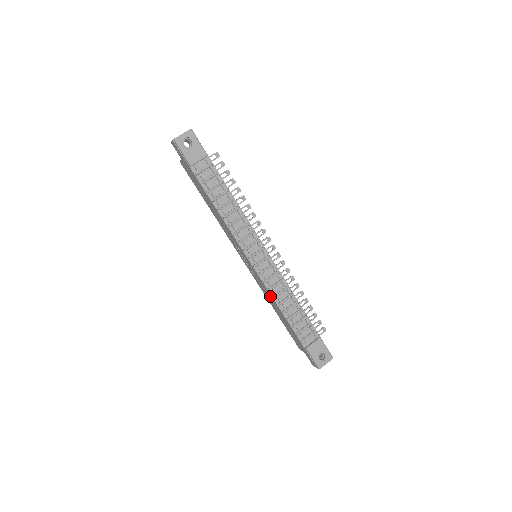
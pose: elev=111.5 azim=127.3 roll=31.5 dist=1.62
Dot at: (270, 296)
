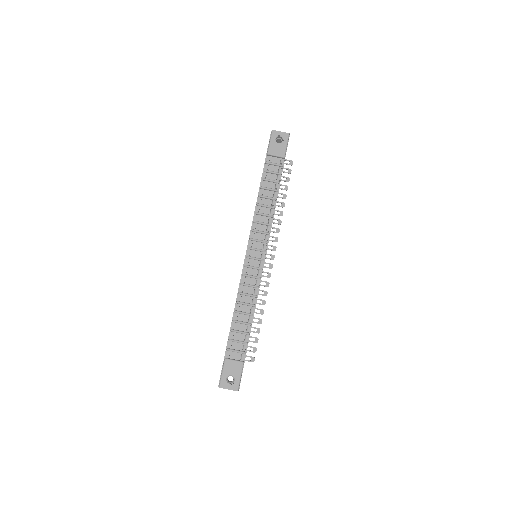
Dot at: occluded
